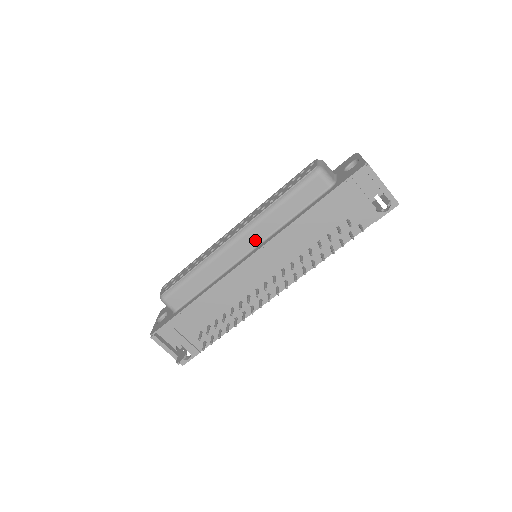
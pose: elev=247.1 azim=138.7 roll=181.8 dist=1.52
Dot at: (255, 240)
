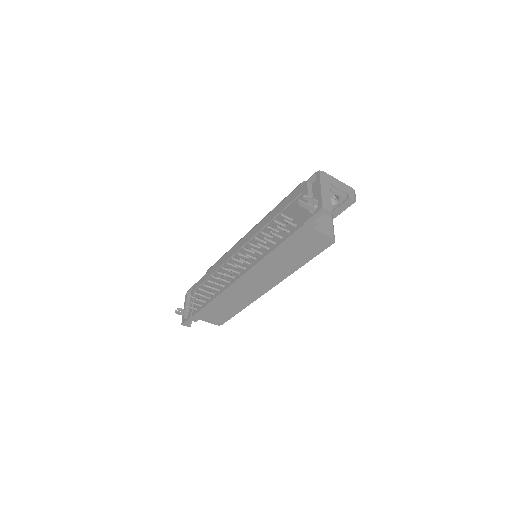
Dot at: occluded
